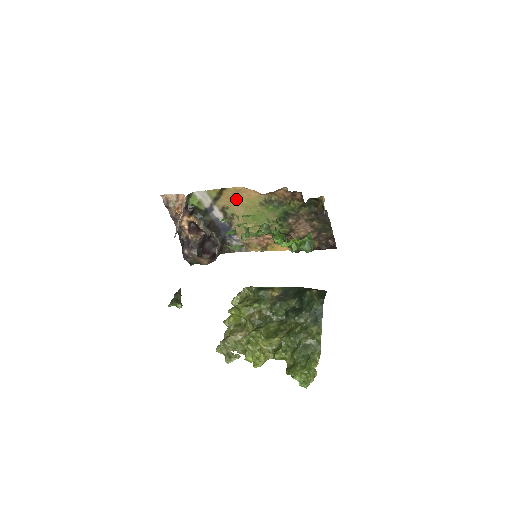
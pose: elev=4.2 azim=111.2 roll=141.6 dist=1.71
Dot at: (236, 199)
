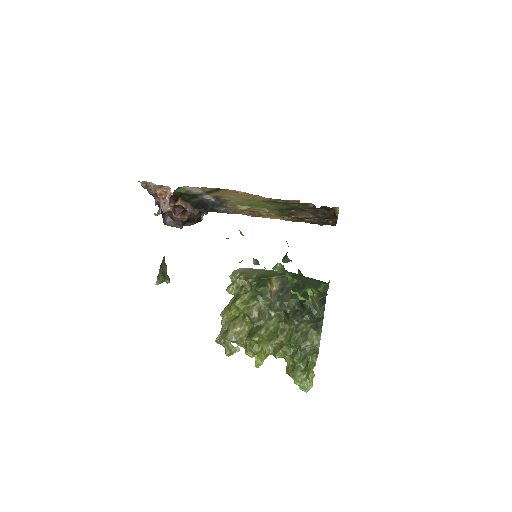
Dot at: (234, 195)
